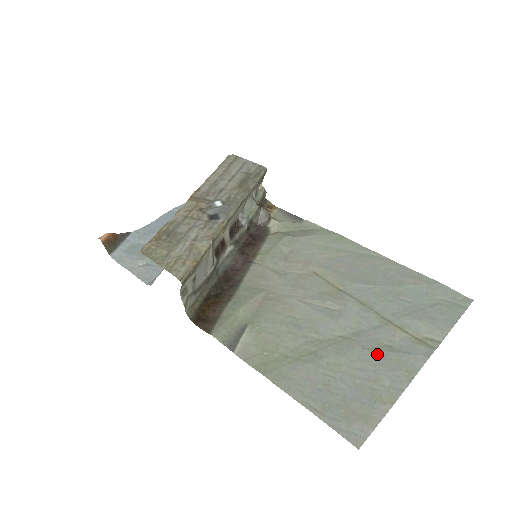
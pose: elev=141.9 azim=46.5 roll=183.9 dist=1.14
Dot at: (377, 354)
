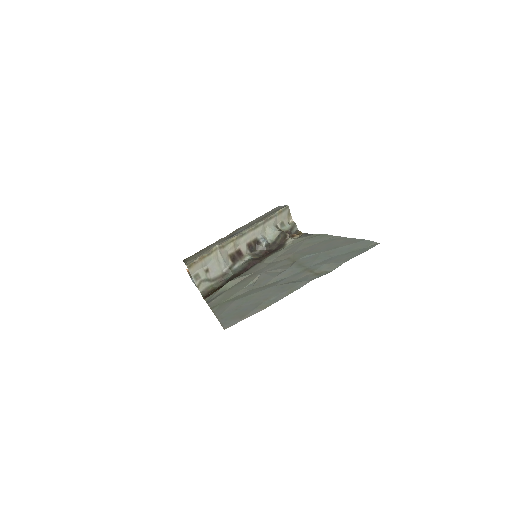
Dot at: (281, 286)
